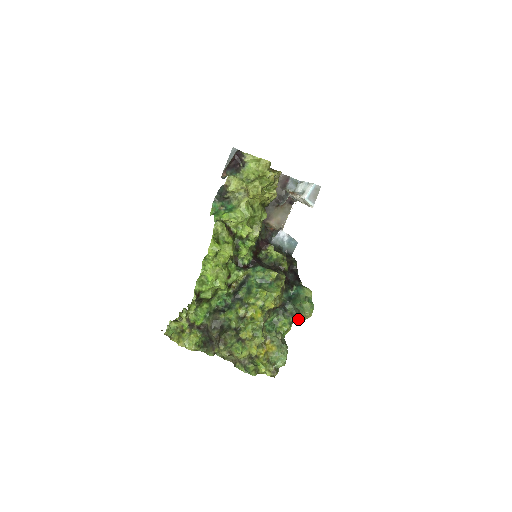
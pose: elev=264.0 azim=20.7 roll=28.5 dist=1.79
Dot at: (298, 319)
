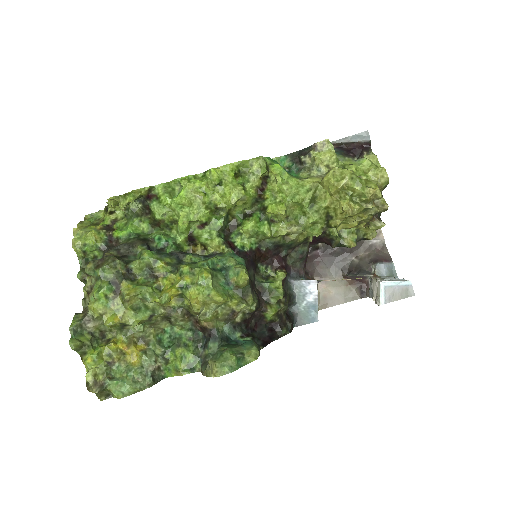
Dot at: (202, 369)
